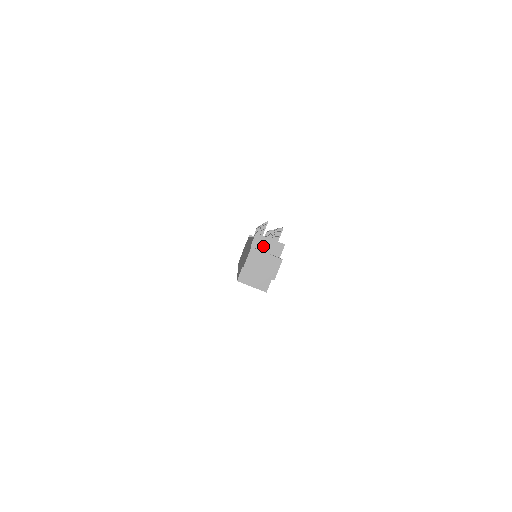
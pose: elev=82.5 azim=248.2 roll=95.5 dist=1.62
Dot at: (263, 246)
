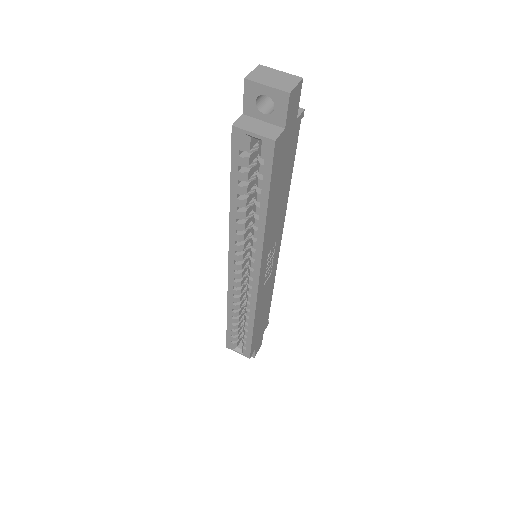
Dot at: occluded
